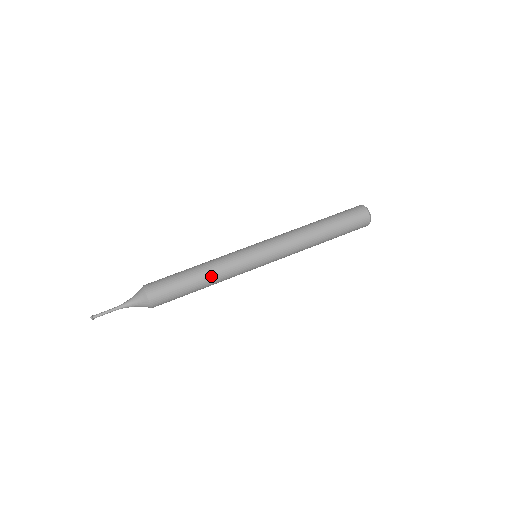
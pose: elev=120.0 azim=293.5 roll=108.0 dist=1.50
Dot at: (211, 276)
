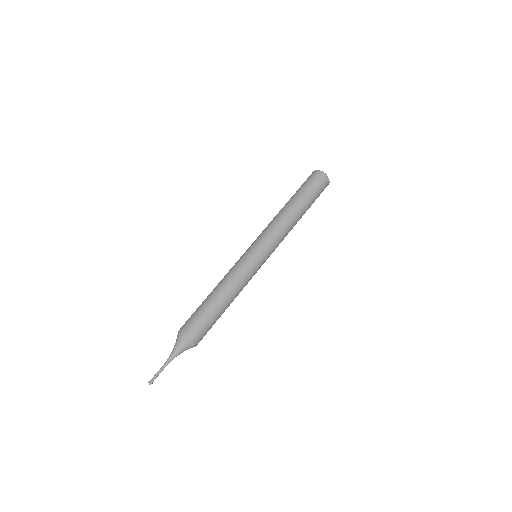
Dot at: (231, 291)
